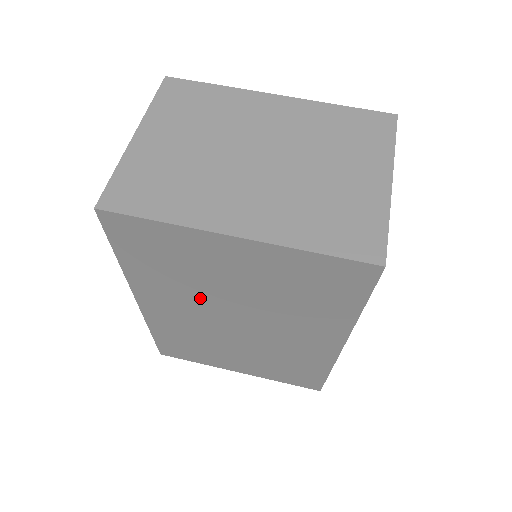
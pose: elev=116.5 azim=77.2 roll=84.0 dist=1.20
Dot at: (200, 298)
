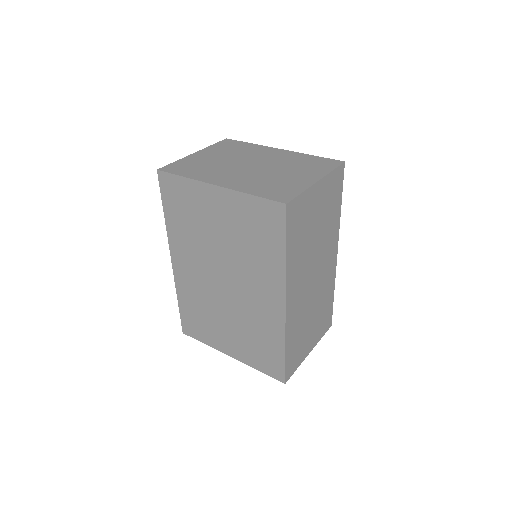
Dot at: (203, 251)
